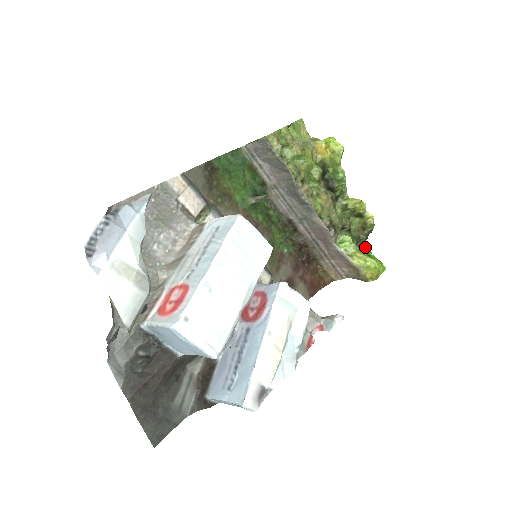
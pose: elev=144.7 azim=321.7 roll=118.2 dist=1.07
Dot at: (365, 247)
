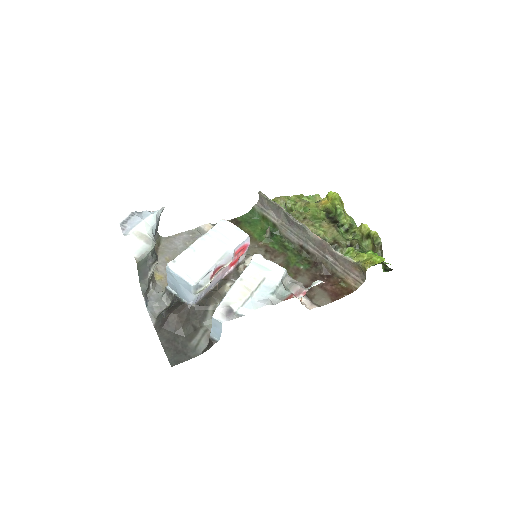
Dot at: (368, 252)
